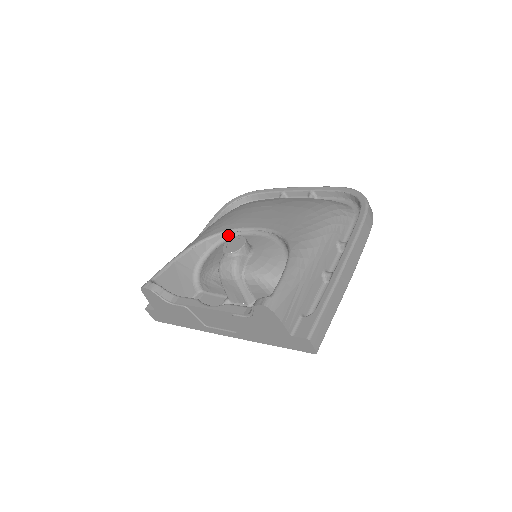
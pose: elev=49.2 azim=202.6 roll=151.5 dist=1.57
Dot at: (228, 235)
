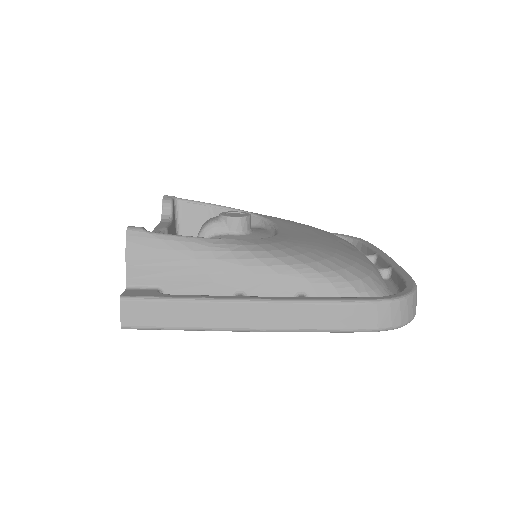
Dot at: (265, 224)
